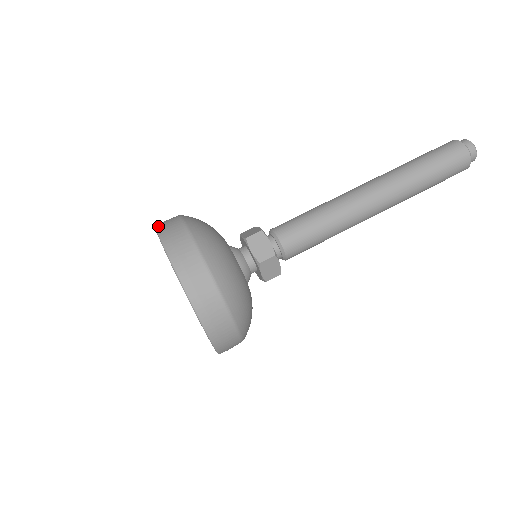
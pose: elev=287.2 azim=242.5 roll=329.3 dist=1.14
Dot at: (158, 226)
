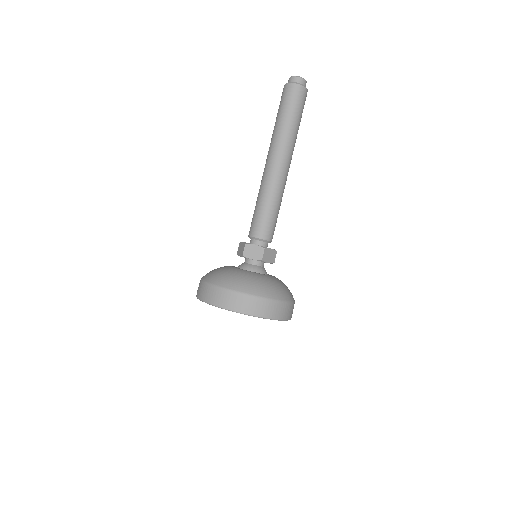
Dot at: (199, 297)
